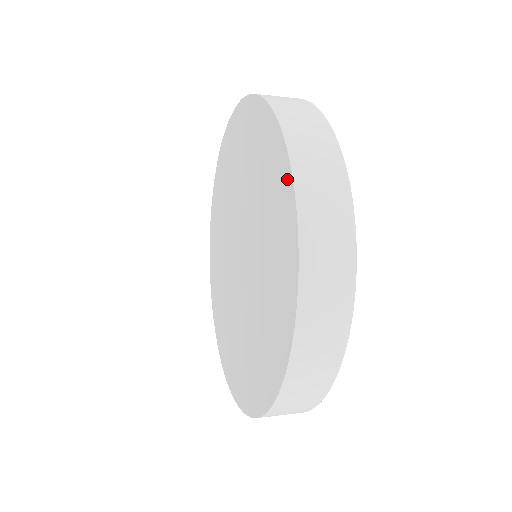
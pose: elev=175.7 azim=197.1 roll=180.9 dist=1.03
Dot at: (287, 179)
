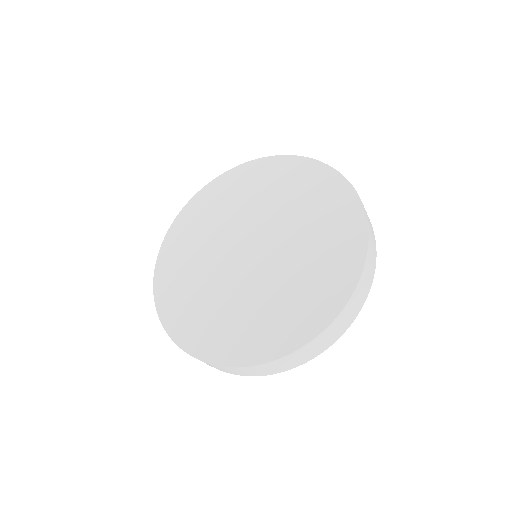
Dot at: (360, 227)
